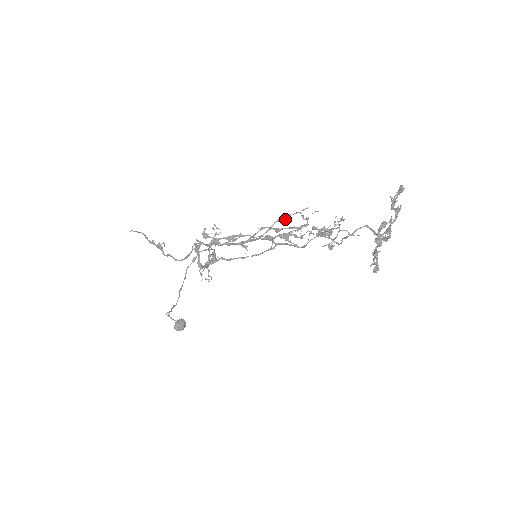
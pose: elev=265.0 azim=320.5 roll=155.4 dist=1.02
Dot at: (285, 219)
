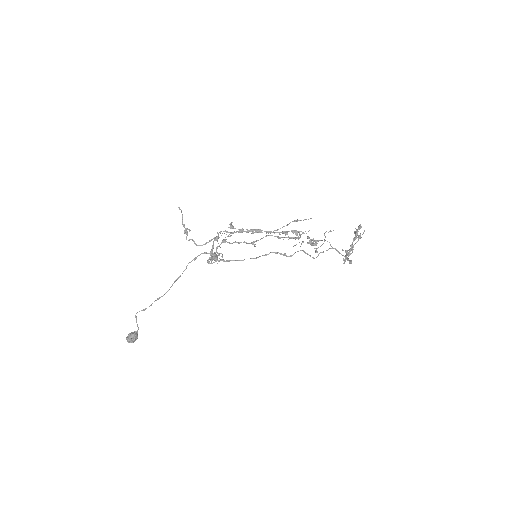
Dot at: (299, 220)
